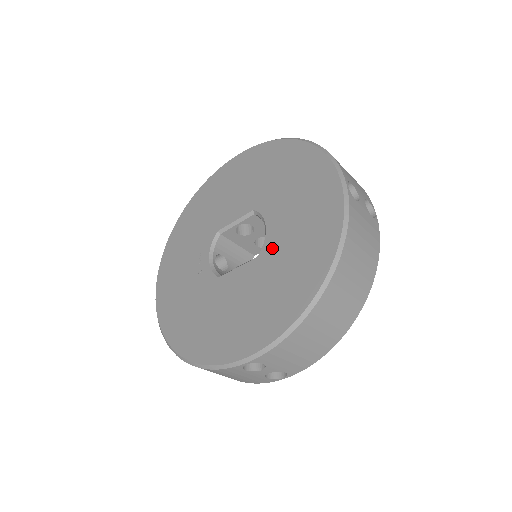
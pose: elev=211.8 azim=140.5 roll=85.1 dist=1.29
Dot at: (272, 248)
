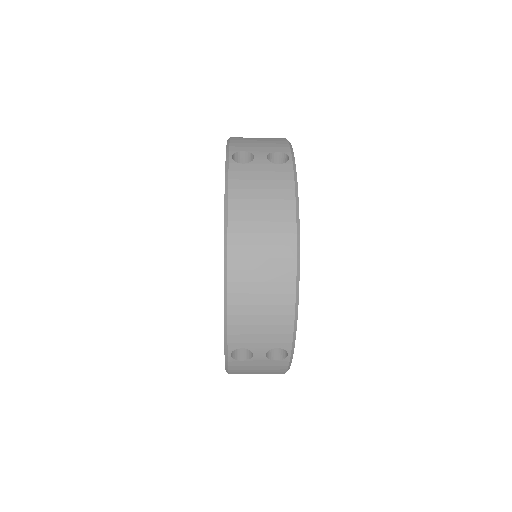
Dot at: occluded
